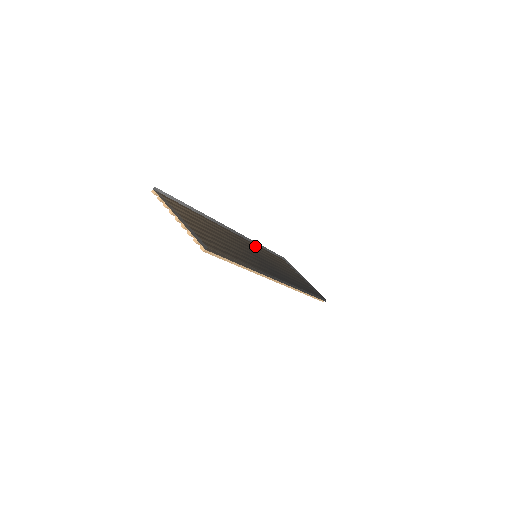
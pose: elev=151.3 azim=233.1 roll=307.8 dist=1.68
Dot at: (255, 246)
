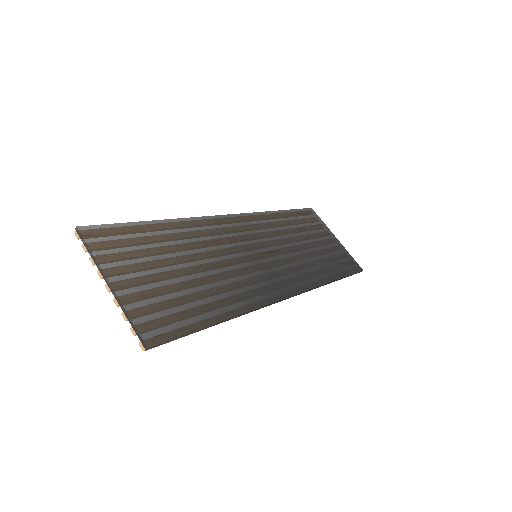
Dot at: (259, 228)
